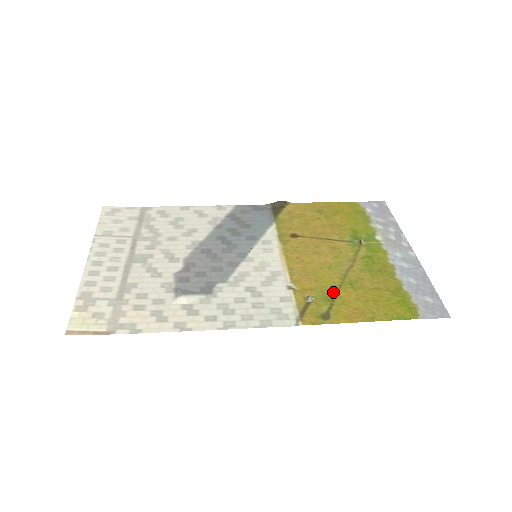
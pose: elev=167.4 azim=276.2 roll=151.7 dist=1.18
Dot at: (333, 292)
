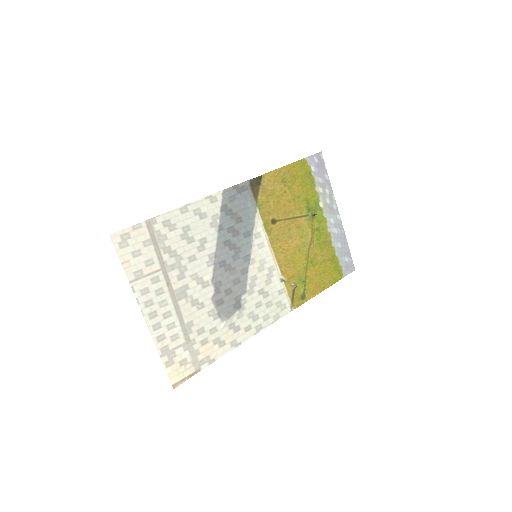
Dot at: (304, 274)
